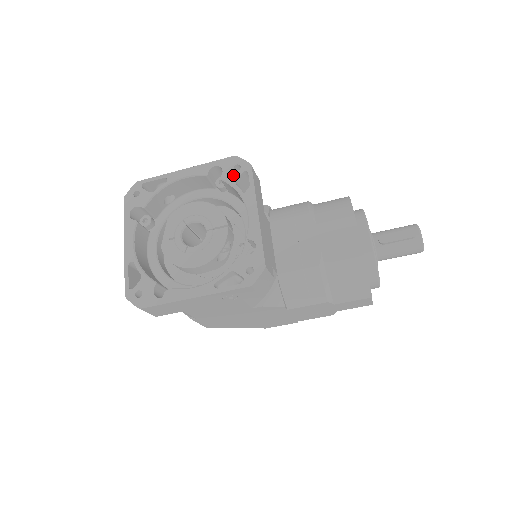
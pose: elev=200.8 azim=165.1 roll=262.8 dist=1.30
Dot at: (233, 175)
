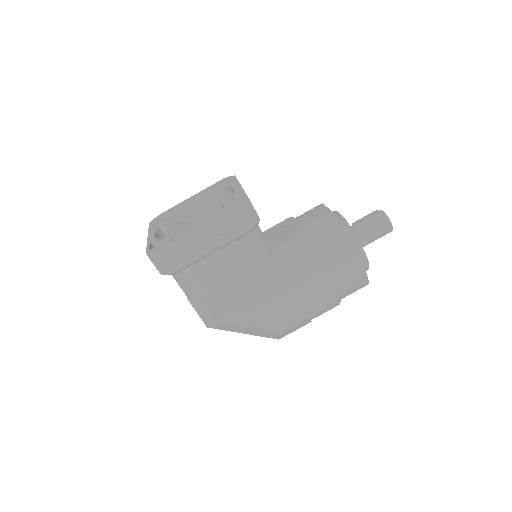
Dot at: (223, 183)
